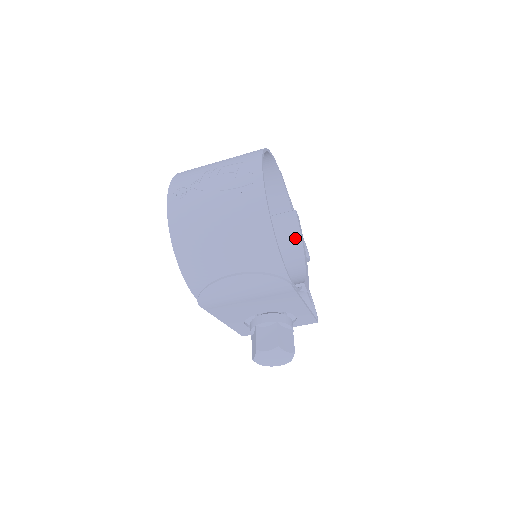
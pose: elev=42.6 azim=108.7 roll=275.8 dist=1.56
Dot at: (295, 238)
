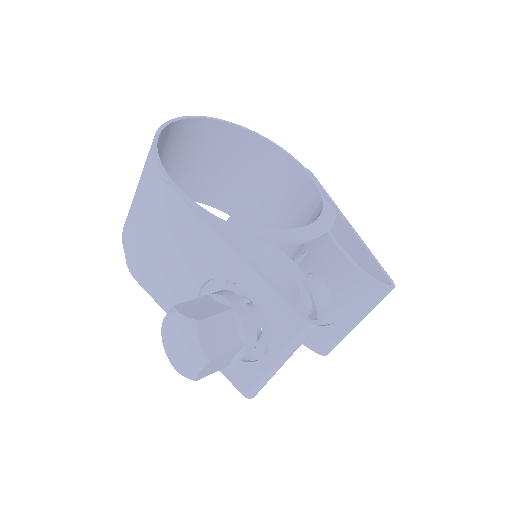
Dot at: occluded
